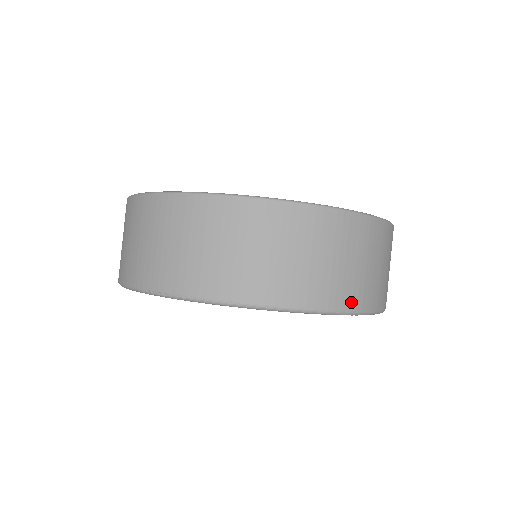
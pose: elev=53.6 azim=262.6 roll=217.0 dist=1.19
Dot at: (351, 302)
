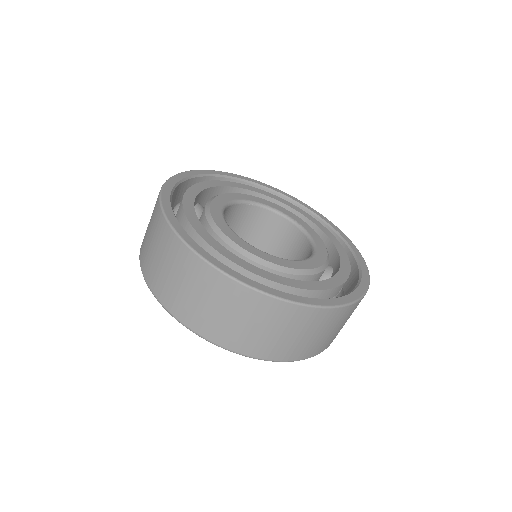
Dot at: (288, 357)
